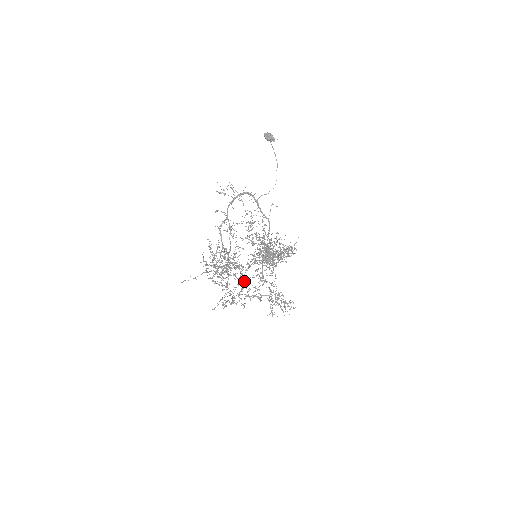
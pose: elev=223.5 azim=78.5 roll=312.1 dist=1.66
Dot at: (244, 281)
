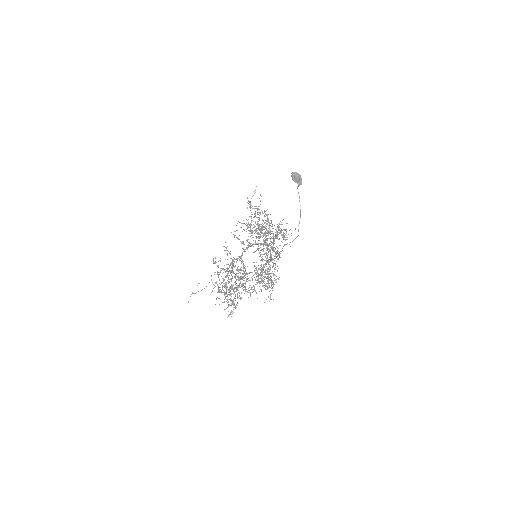
Dot at: occluded
